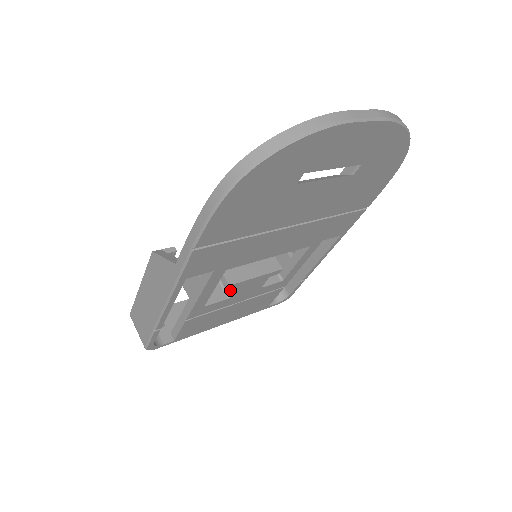
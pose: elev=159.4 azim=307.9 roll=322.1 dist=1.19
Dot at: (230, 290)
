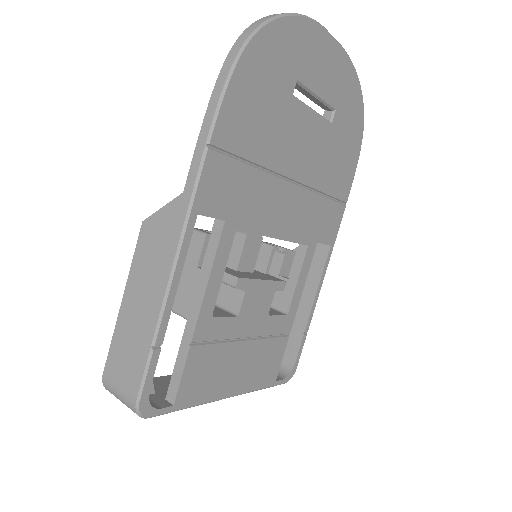
Dot at: (236, 304)
